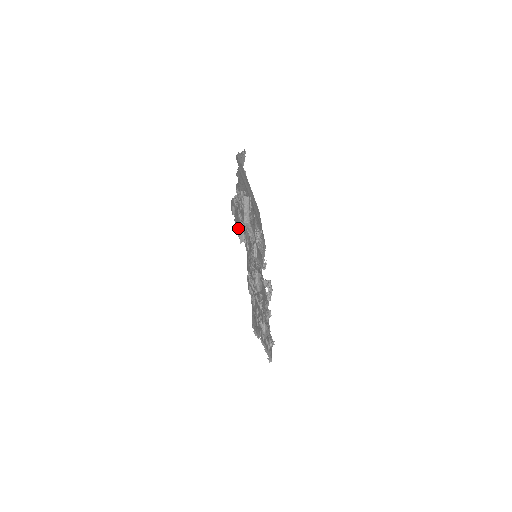
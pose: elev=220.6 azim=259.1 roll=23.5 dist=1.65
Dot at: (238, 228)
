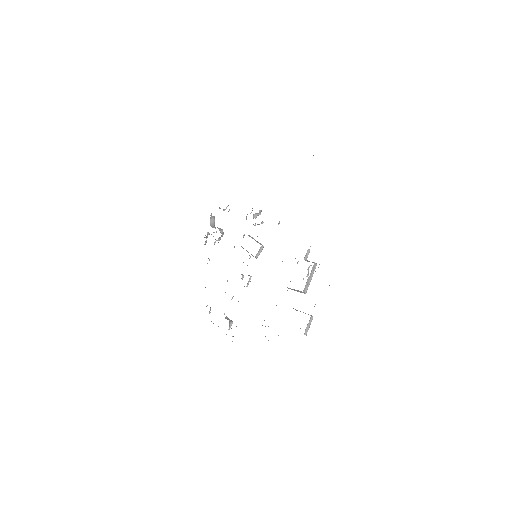
Dot at: occluded
